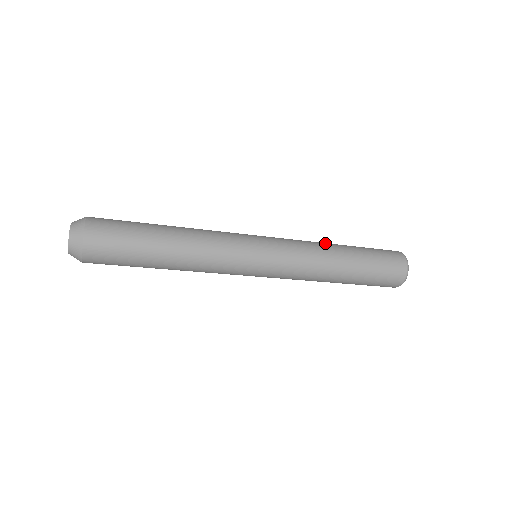
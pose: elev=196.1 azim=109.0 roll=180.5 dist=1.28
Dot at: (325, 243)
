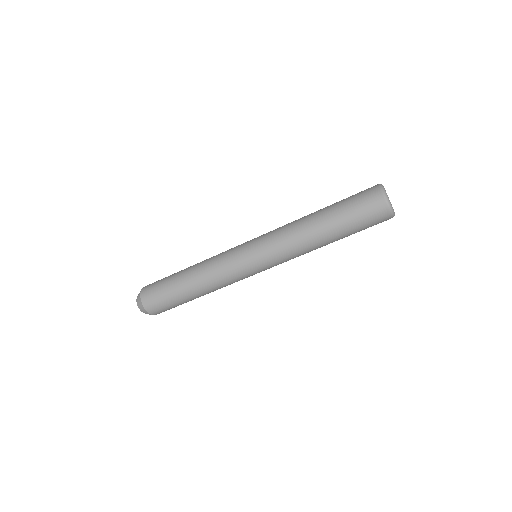
Dot at: (303, 217)
